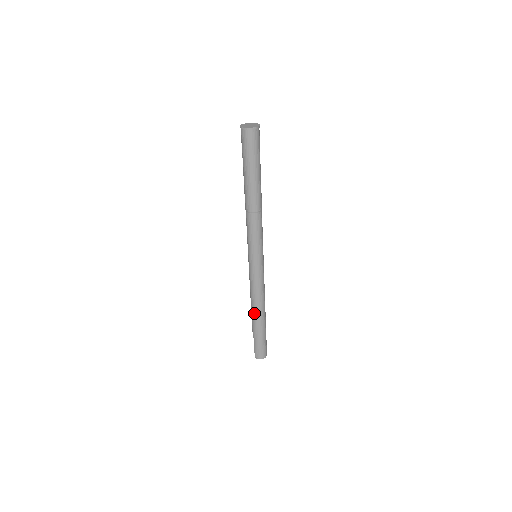
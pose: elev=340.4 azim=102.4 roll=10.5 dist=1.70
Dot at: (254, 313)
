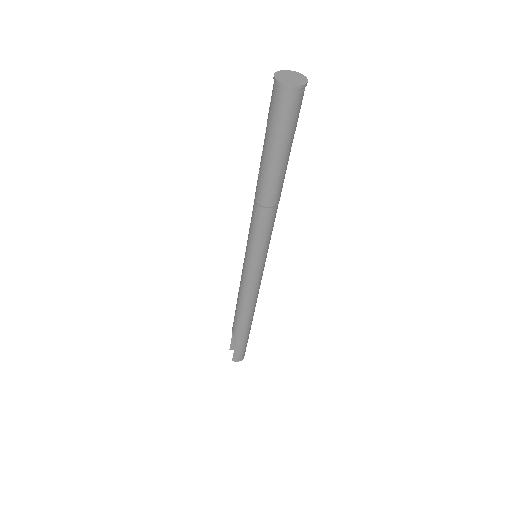
Dot at: (243, 320)
